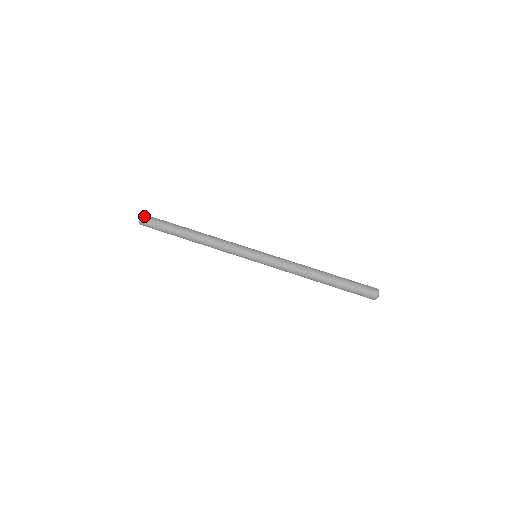
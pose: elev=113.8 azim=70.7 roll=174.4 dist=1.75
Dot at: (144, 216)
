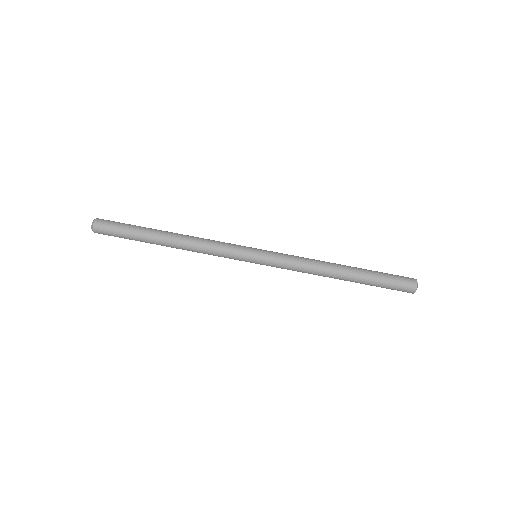
Dot at: (98, 221)
